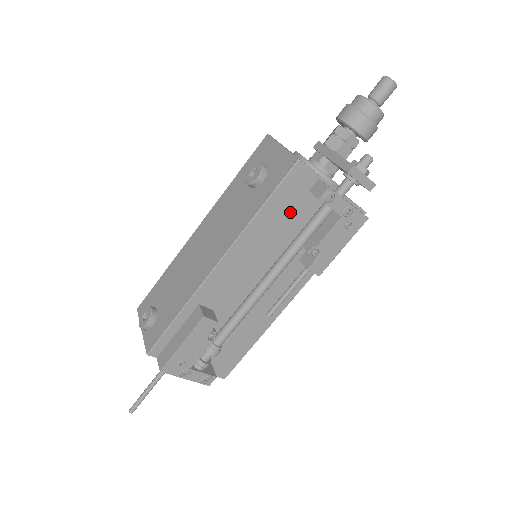
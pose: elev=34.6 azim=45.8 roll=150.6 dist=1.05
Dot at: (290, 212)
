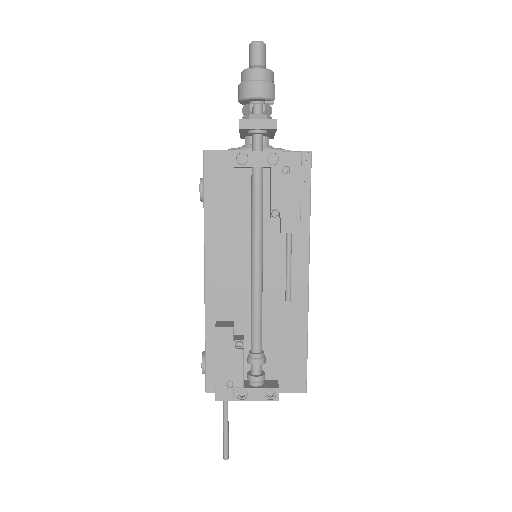
Dot at: (233, 196)
